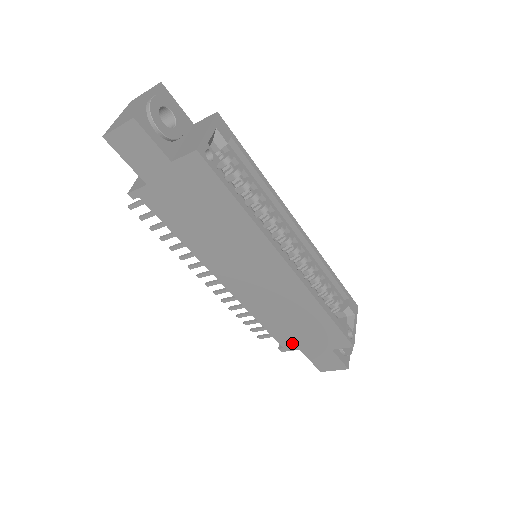
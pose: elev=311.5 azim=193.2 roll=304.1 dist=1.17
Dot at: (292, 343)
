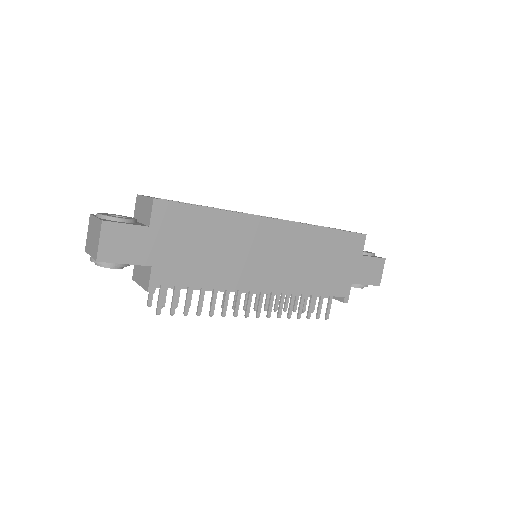
Dot at: (343, 284)
